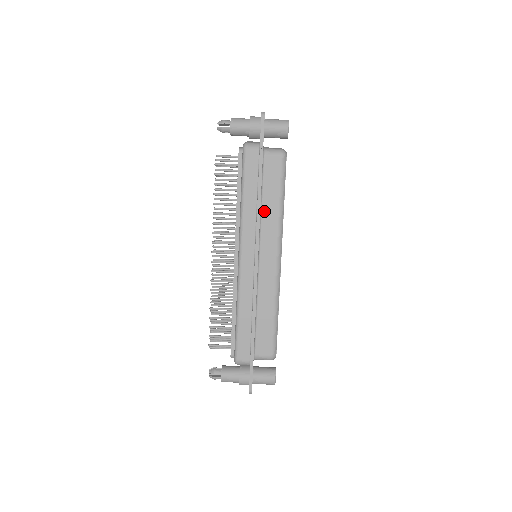
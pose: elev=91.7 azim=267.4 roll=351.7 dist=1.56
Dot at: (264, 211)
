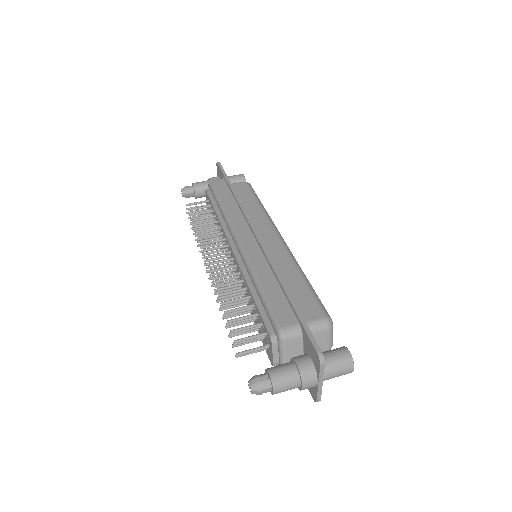
Dot at: (247, 212)
